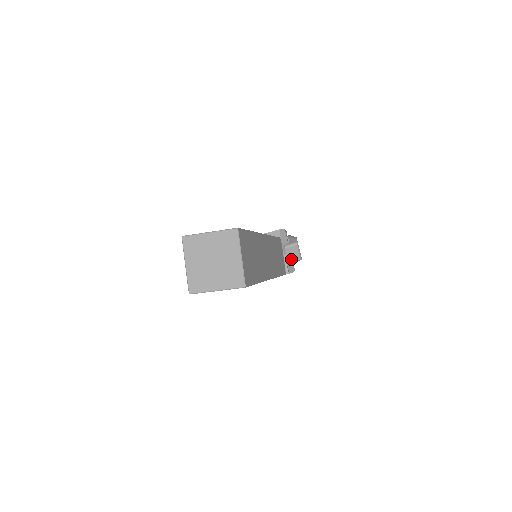
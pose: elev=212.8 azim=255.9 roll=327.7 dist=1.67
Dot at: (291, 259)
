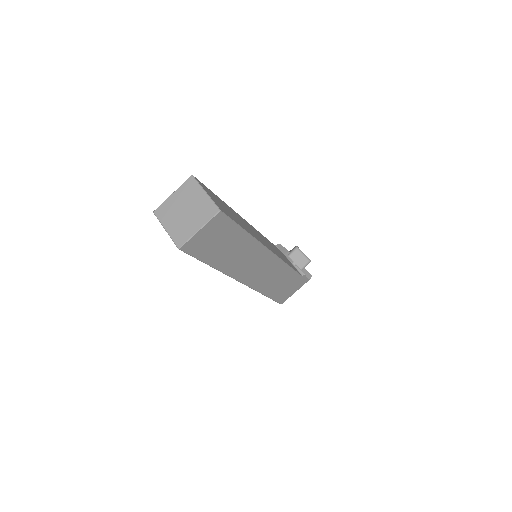
Dot at: (301, 264)
